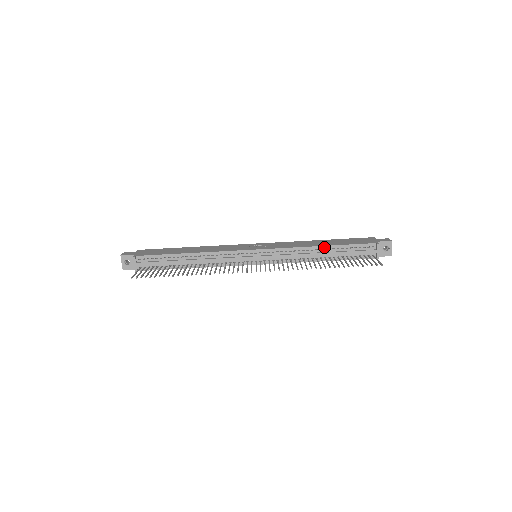
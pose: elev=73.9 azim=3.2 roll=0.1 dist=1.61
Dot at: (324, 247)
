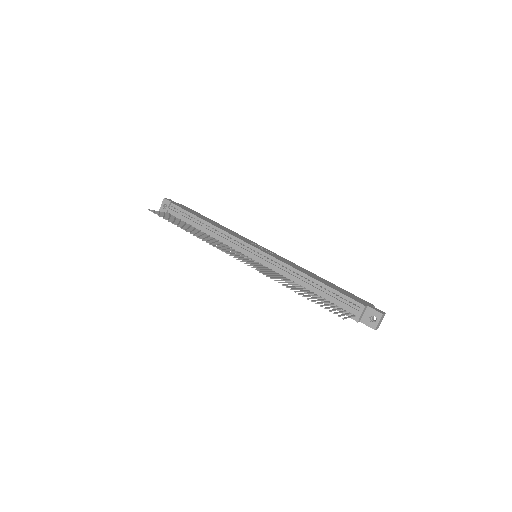
Dot at: (313, 279)
